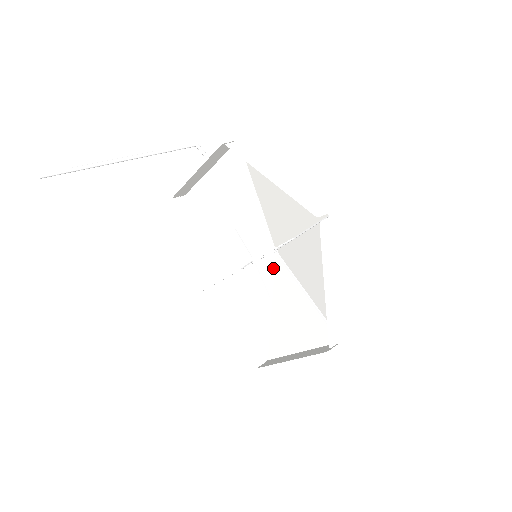
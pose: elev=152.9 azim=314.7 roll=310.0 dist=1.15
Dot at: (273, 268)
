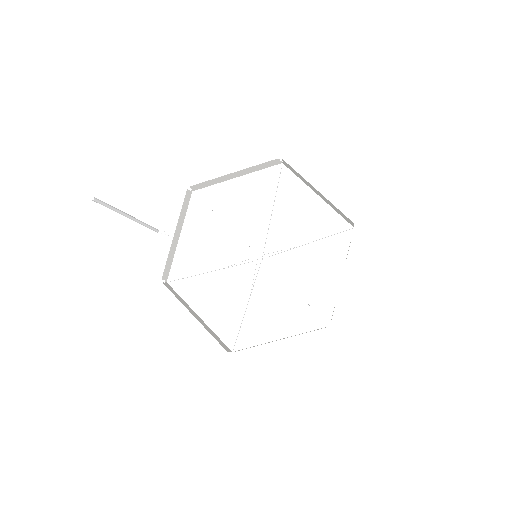
Dot at: occluded
